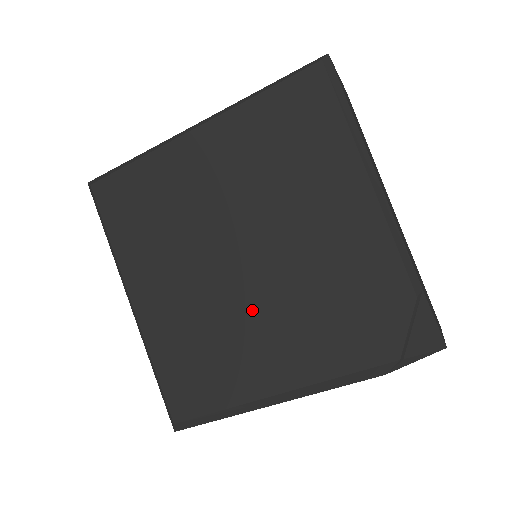
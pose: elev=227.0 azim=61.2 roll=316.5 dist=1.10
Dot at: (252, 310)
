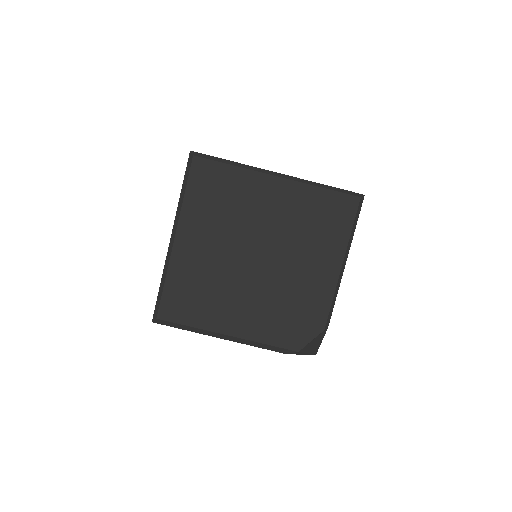
Dot at: (244, 288)
